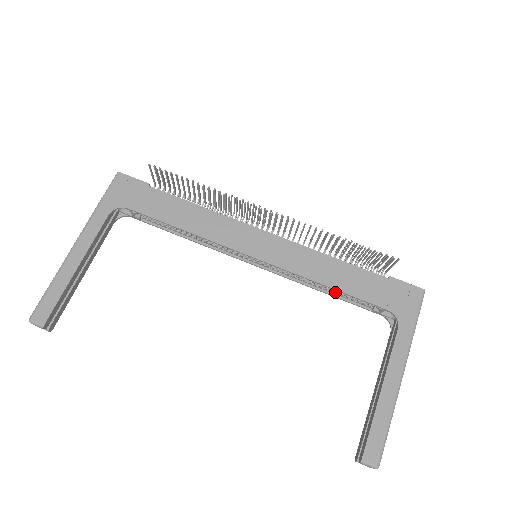
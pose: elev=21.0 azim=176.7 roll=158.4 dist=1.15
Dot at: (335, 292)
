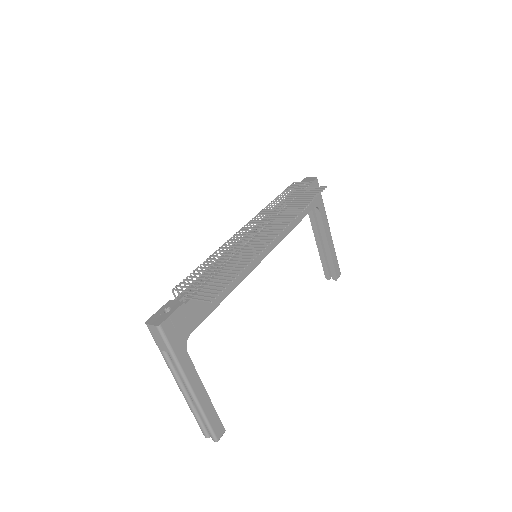
Dot at: occluded
